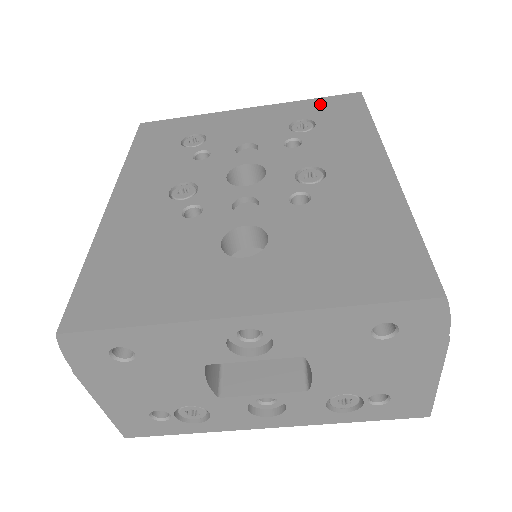
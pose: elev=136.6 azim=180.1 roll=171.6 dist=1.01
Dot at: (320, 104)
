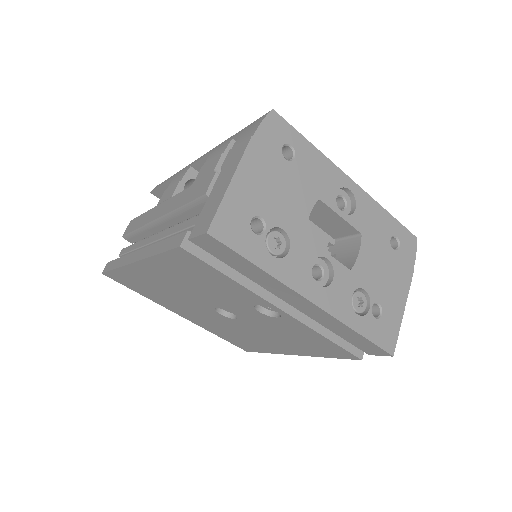
Dot at: occluded
